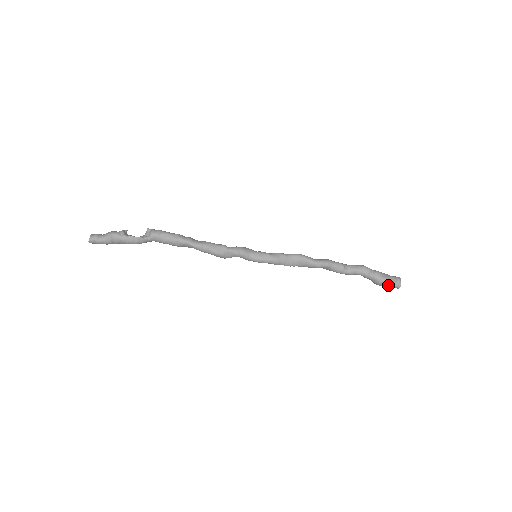
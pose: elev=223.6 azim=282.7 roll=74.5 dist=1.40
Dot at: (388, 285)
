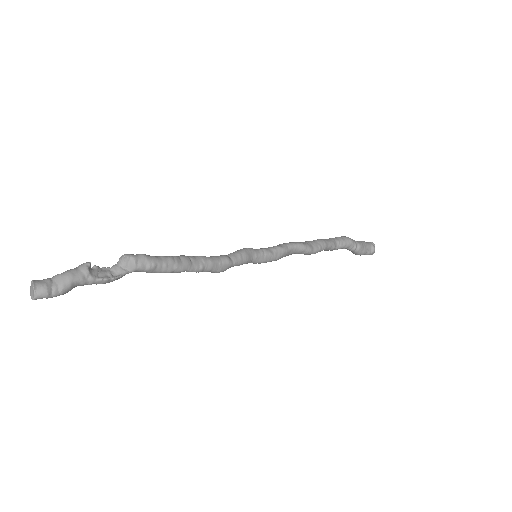
Dot at: (363, 254)
